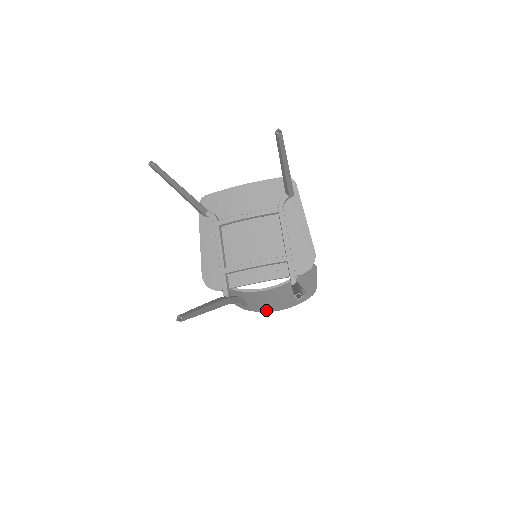
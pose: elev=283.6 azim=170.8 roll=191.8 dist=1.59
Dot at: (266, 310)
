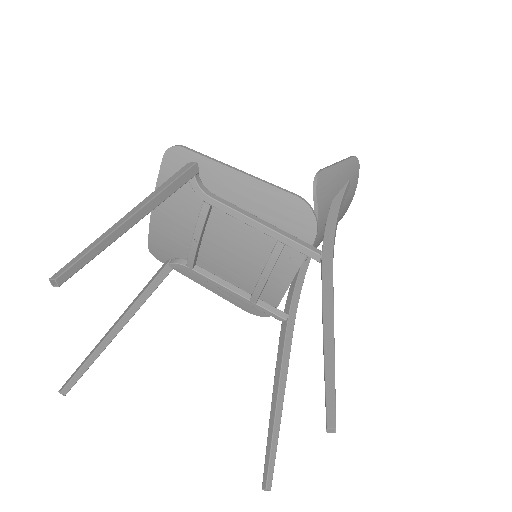
Dot at: occluded
